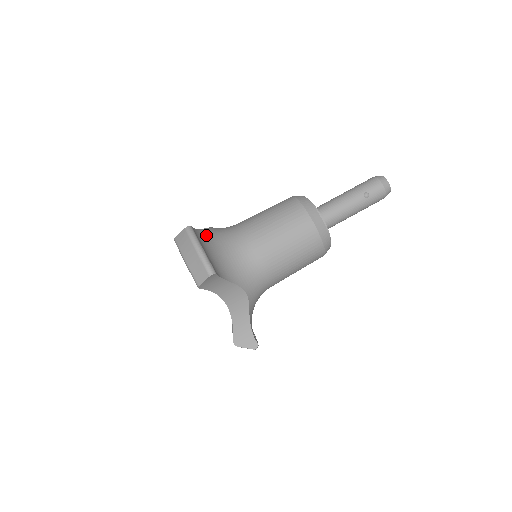
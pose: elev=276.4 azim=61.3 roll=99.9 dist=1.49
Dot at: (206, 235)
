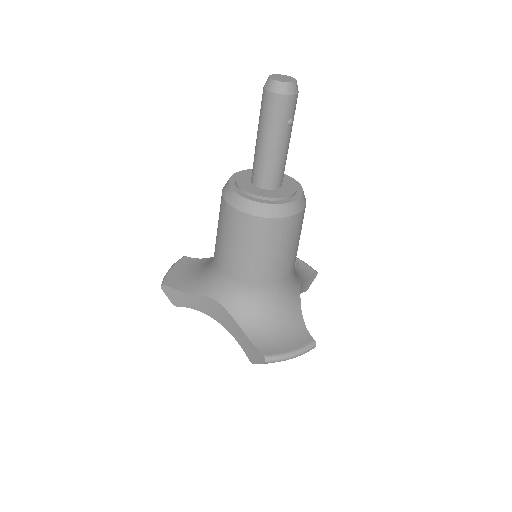
Dot at: (252, 327)
